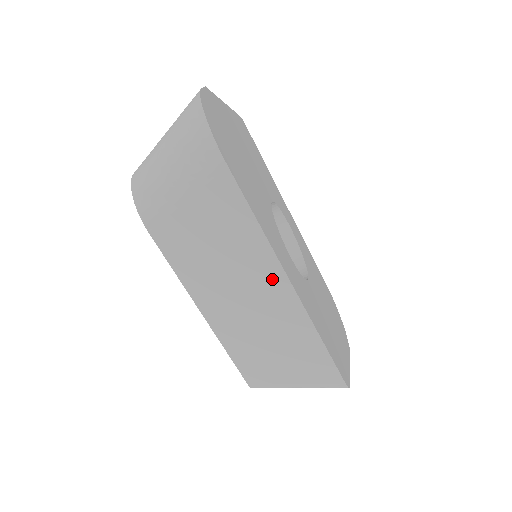
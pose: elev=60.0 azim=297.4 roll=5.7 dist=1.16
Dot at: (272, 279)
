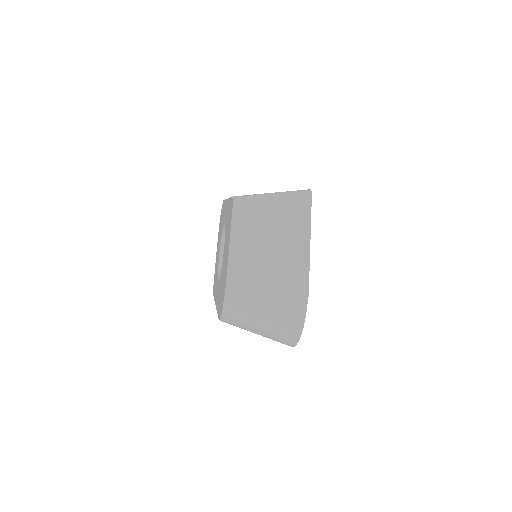
Dot at: occluded
